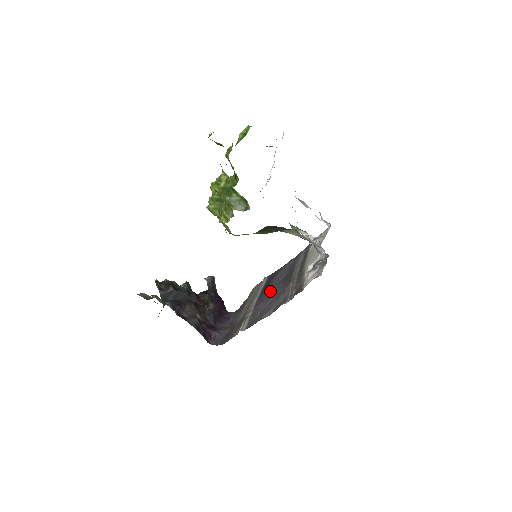
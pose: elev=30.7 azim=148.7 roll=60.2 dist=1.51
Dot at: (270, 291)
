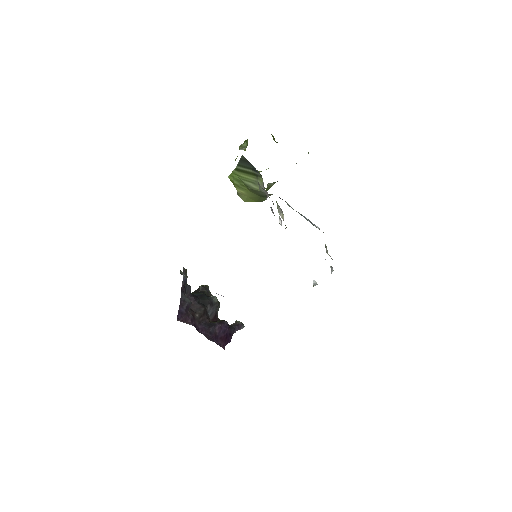
Dot at: occluded
